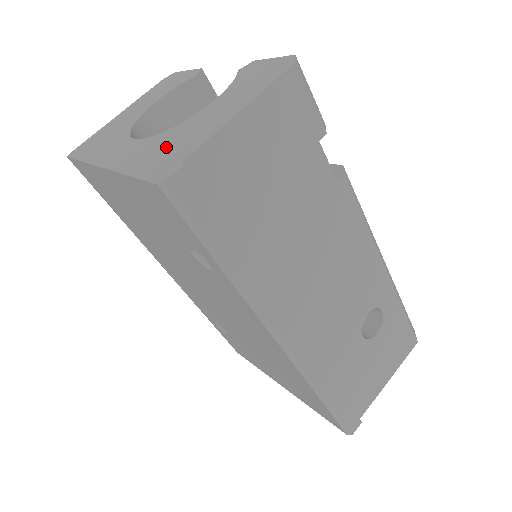
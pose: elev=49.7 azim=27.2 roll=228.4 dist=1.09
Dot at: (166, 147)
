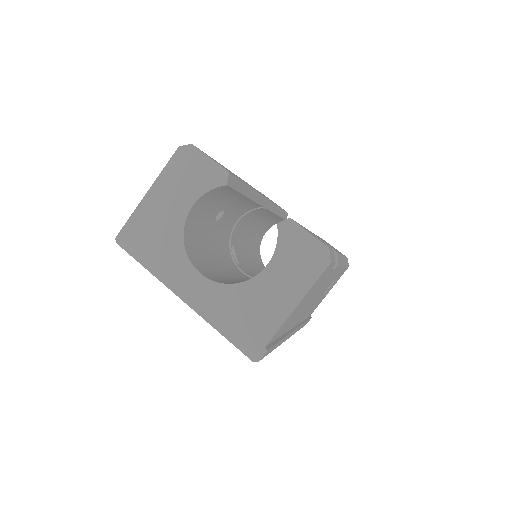
Dot at: (242, 314)
